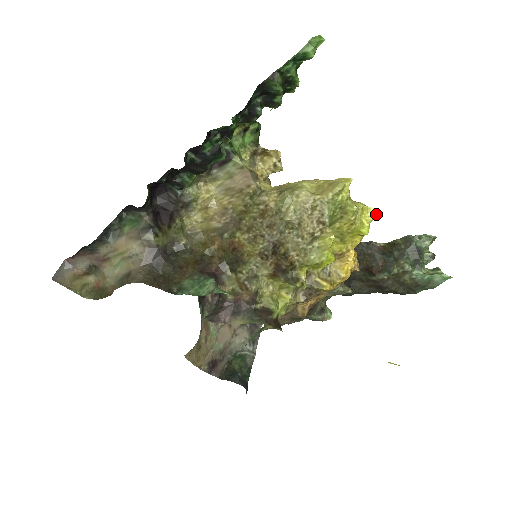
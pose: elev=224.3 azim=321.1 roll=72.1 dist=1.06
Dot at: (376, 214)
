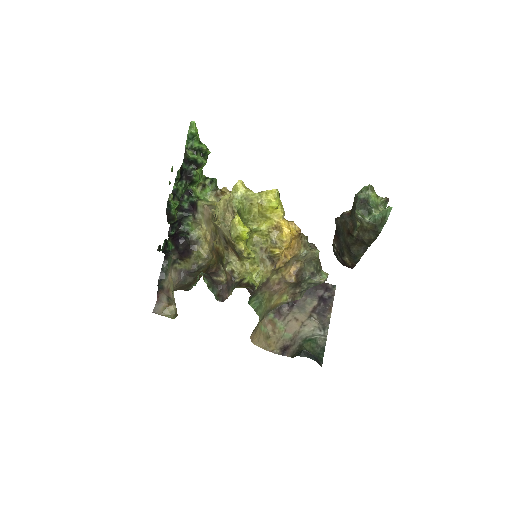
Dot at: (277, 192)
